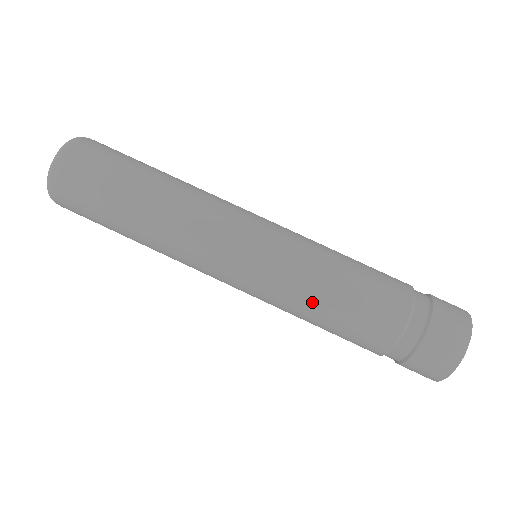
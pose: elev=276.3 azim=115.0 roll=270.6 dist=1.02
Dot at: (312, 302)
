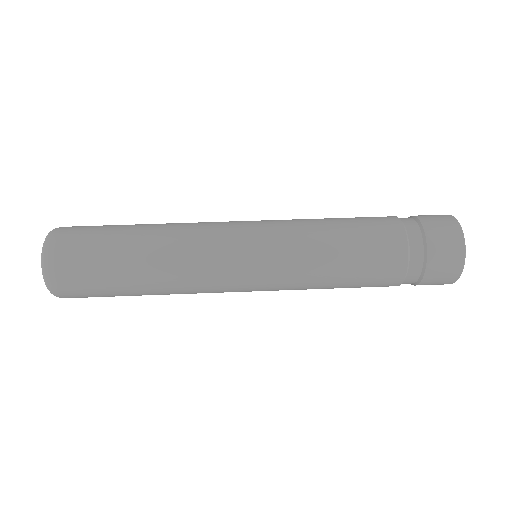
Dot at: (324, 270)
